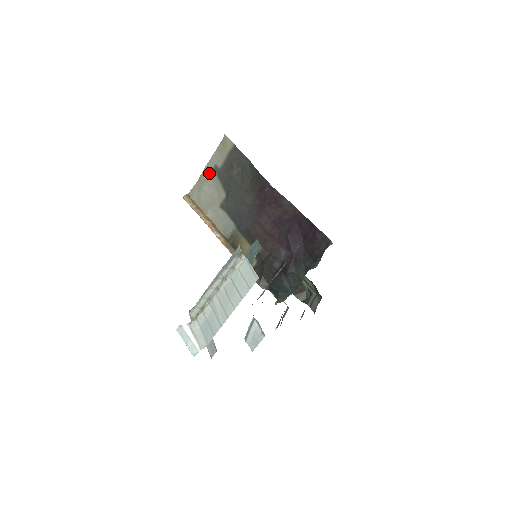
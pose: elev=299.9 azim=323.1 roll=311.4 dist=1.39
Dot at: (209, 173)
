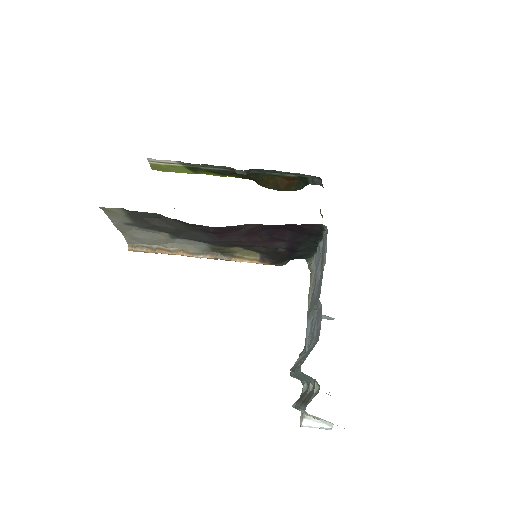
Dot at: (126, 228)
